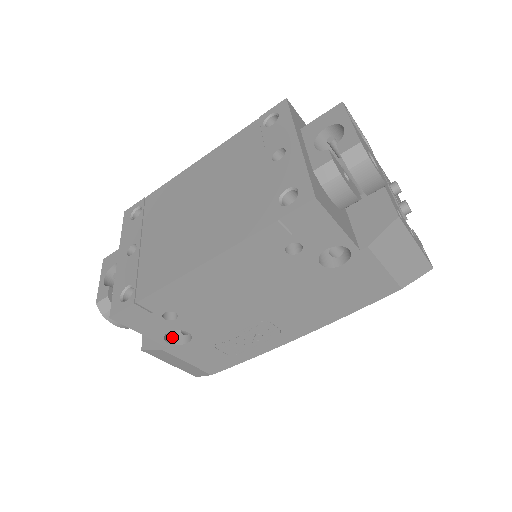
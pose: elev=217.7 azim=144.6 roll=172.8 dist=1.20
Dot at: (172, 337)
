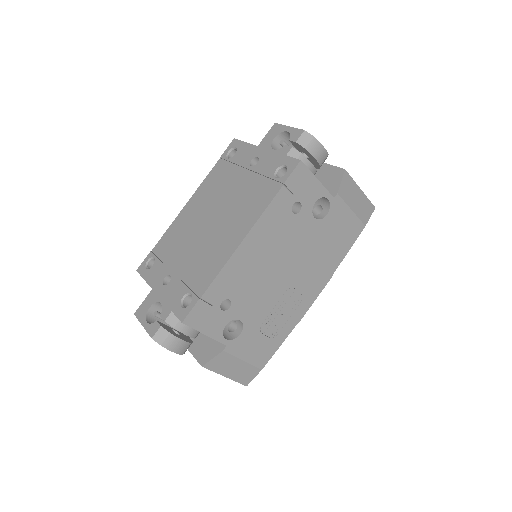
Dot at: (226, 336)
